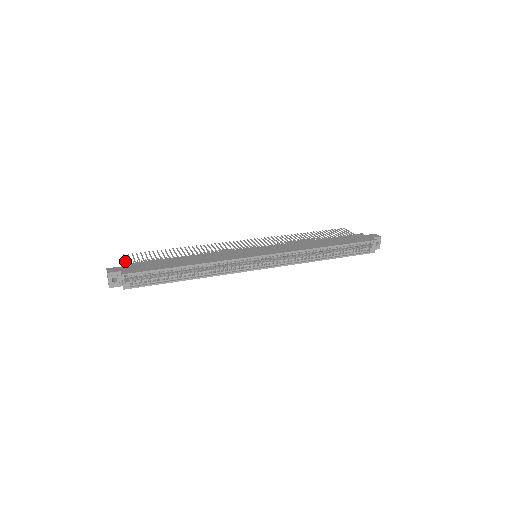
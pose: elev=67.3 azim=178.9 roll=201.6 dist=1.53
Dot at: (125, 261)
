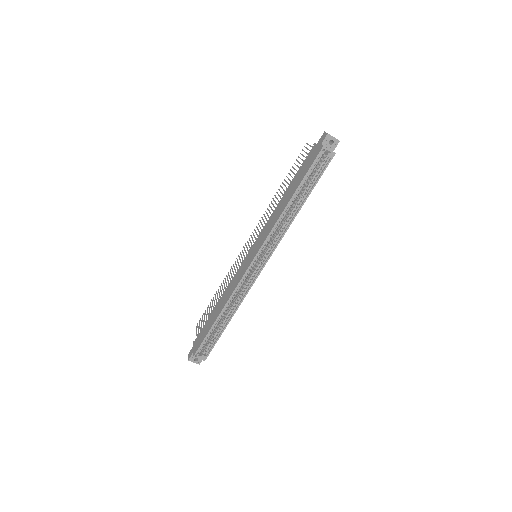
Dot at: (196, 335)
